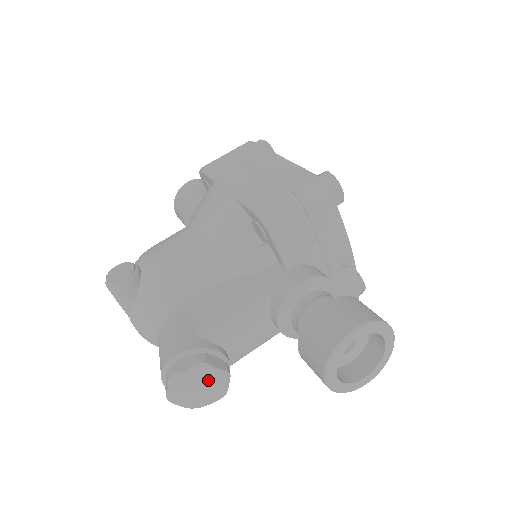
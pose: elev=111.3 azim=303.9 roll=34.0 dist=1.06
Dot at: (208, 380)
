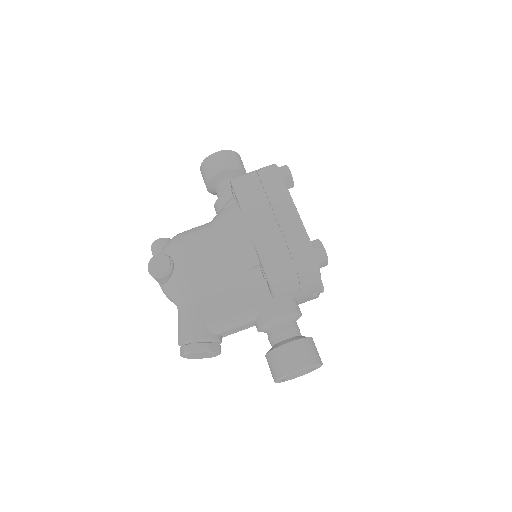
Dot at: (207, 354)
